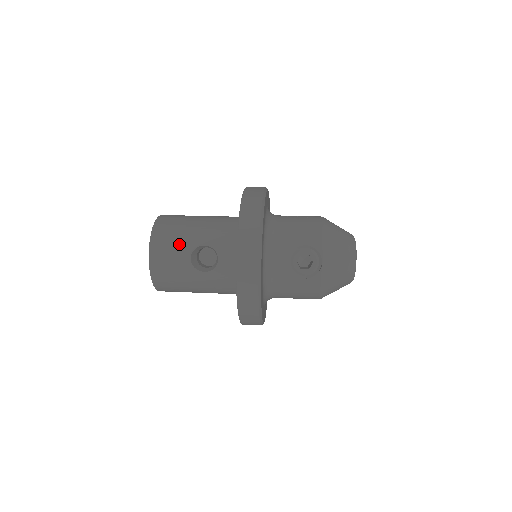
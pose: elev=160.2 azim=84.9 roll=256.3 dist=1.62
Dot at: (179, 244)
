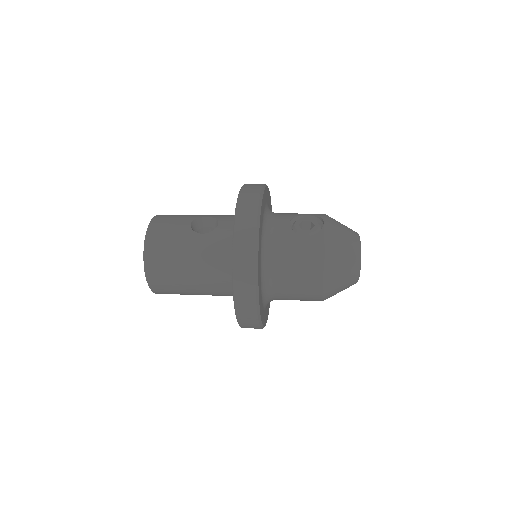
Dot at: (182, 217)
